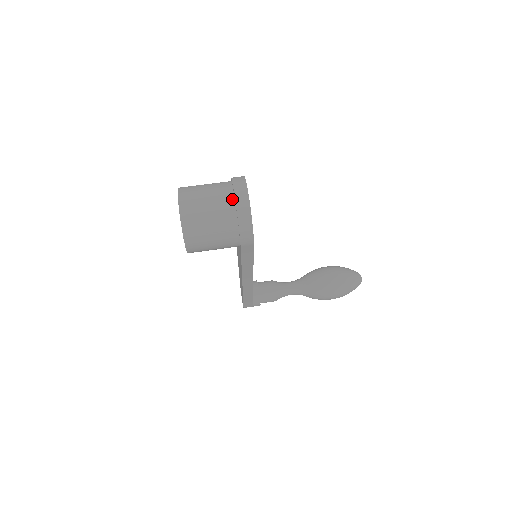
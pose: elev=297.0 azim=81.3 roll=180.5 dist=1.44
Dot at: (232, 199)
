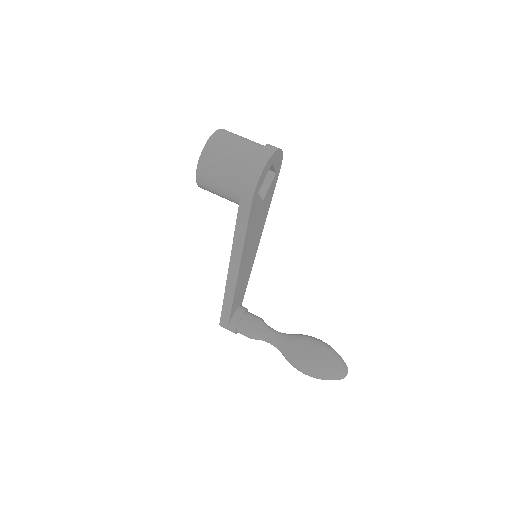
Dot at: (258, 150)
